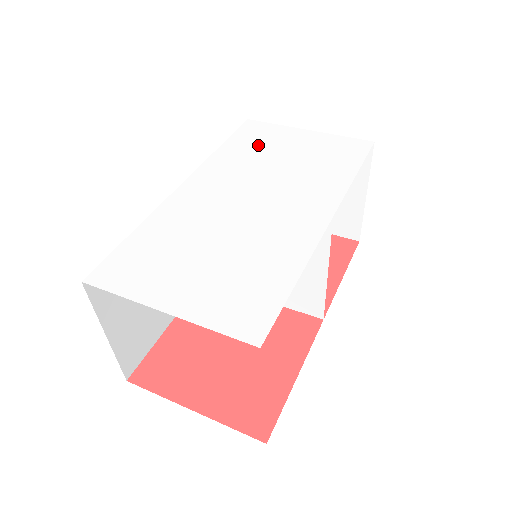
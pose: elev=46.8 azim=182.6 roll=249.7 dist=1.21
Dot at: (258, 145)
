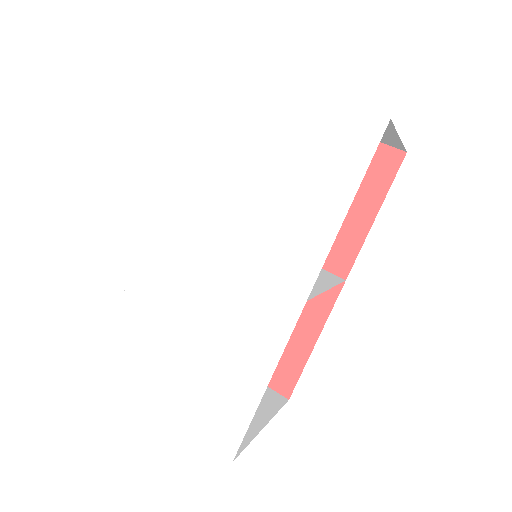
Dot at: (224, 134)
